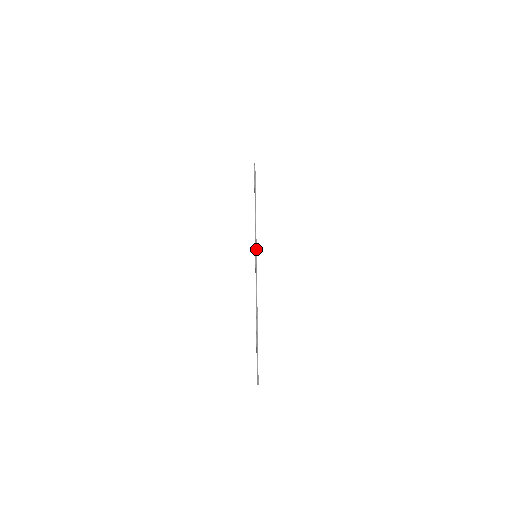
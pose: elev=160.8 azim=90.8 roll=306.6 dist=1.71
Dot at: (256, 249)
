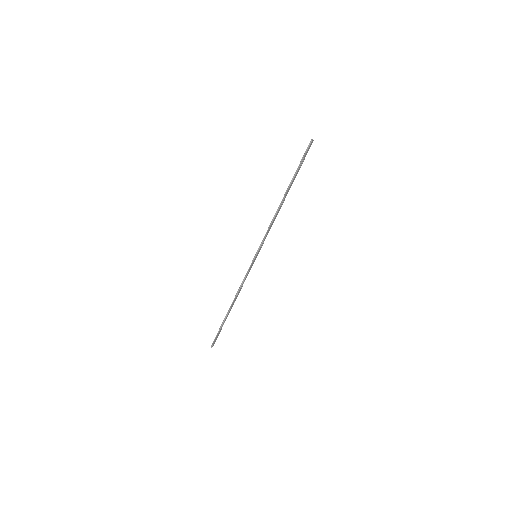
Dot at: (258, 251)
